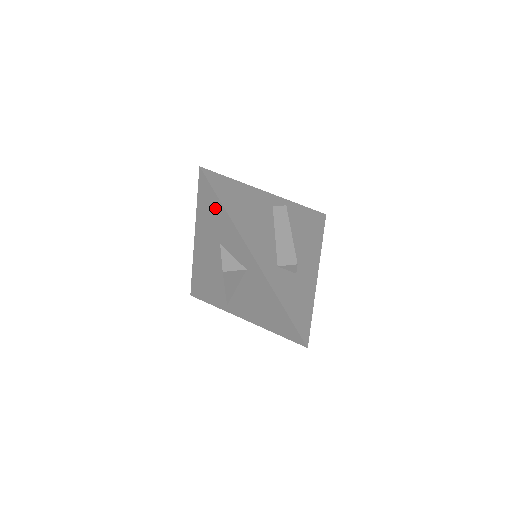
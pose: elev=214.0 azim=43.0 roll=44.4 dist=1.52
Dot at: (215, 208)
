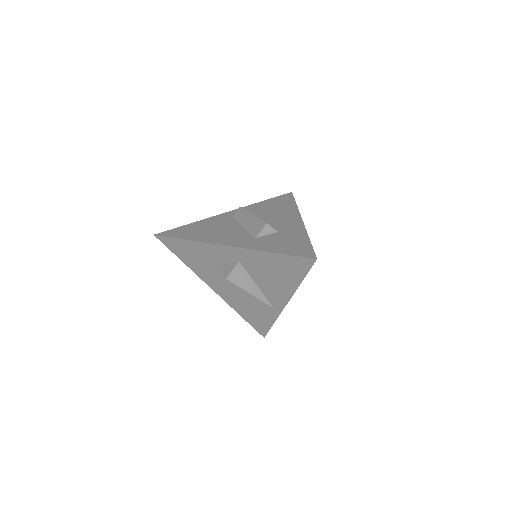
Dot at: (186, 248)
